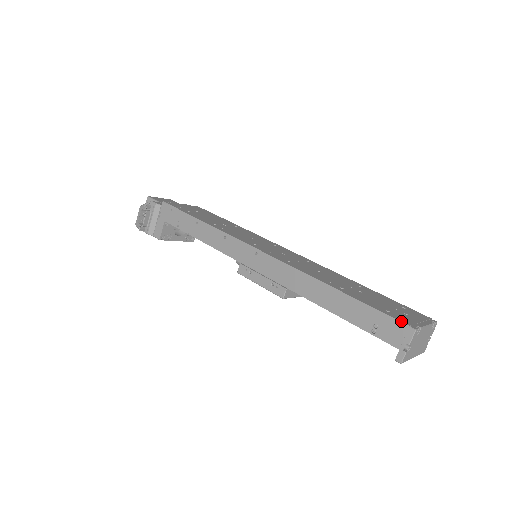
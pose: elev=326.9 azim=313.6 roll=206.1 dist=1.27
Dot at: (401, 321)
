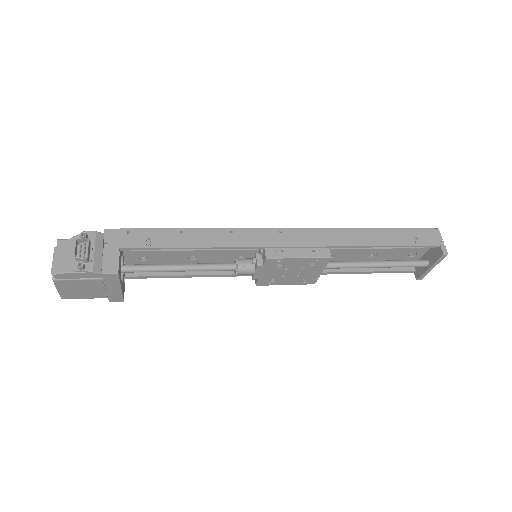
Dot at: (427, 228)
